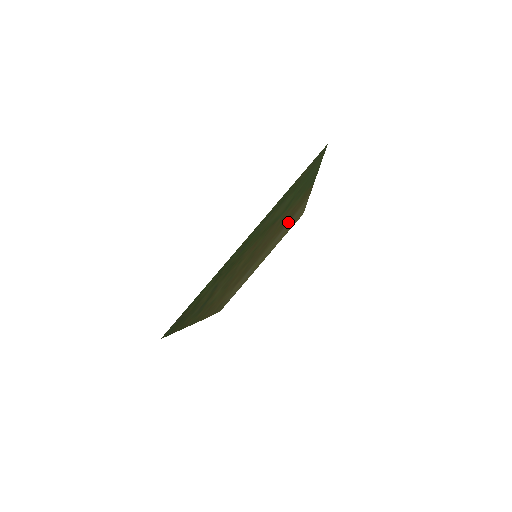
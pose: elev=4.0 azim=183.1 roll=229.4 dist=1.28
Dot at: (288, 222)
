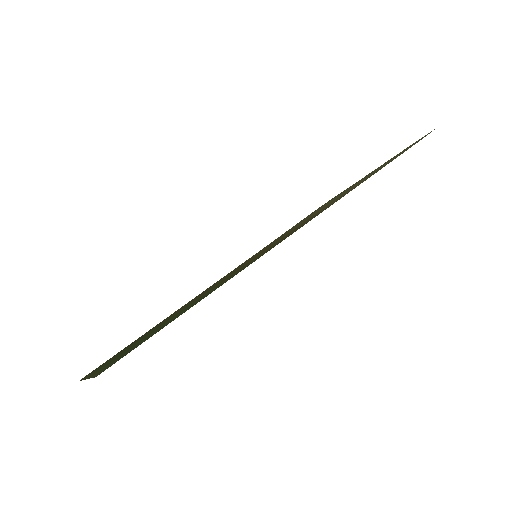
Dot at: occluded
